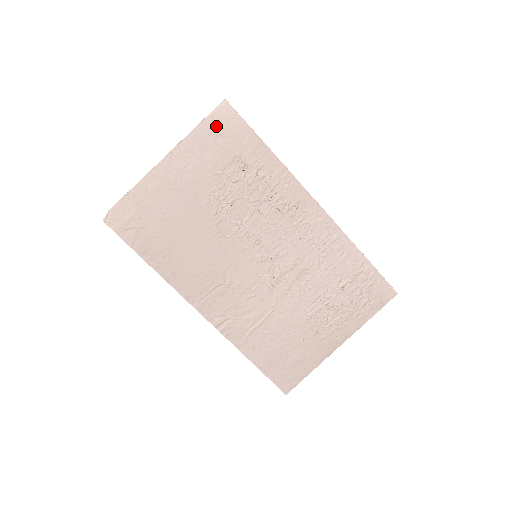
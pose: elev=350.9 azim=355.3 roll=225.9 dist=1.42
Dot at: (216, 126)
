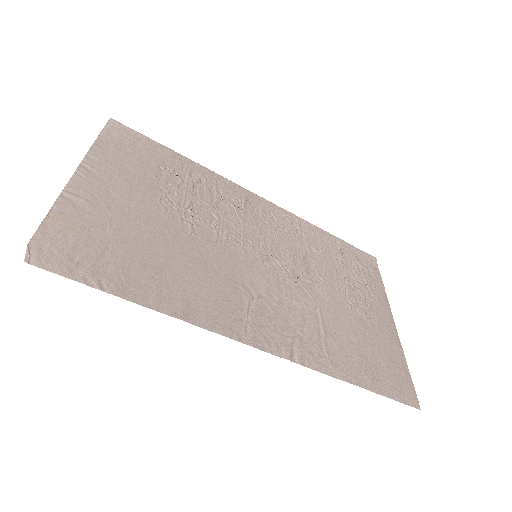
Dot at: (118, 139)
